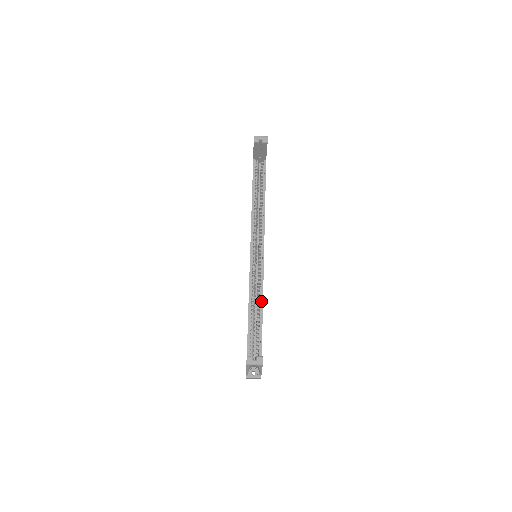
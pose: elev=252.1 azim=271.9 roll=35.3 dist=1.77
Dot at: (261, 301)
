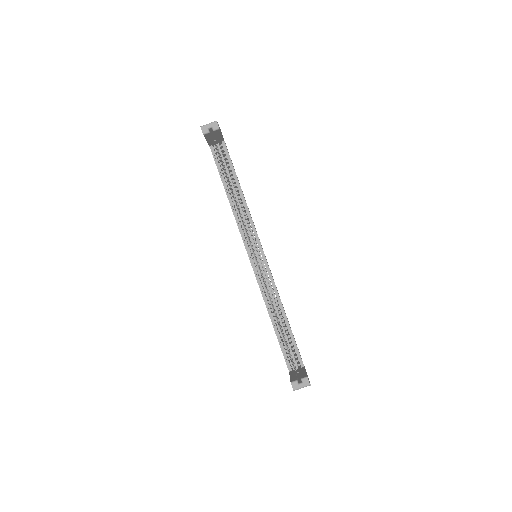
Dot at: (281, 307)
